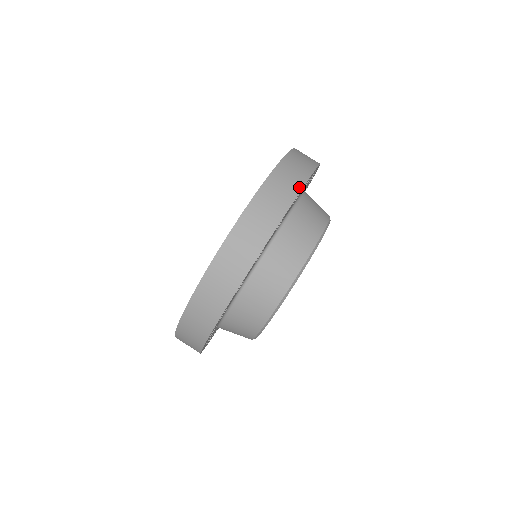
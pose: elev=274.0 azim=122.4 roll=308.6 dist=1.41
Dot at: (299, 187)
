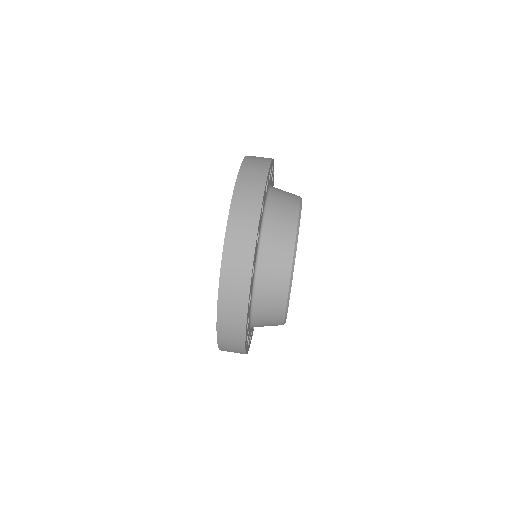
Dot at: occluded
